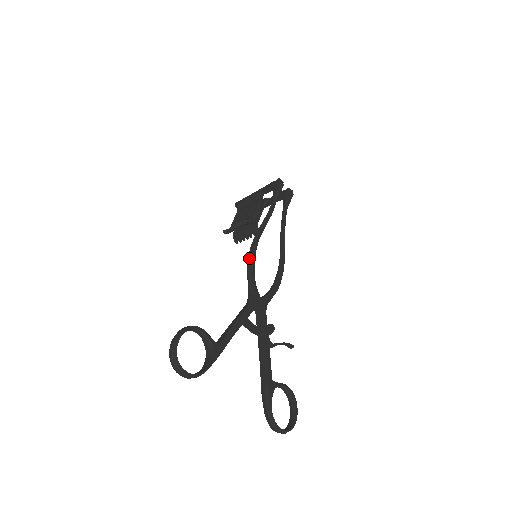
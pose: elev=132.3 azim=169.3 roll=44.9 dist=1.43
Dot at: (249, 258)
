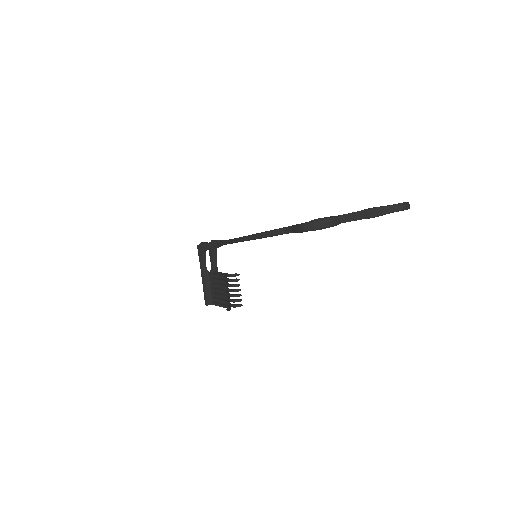
Dot at: (254, 237)
